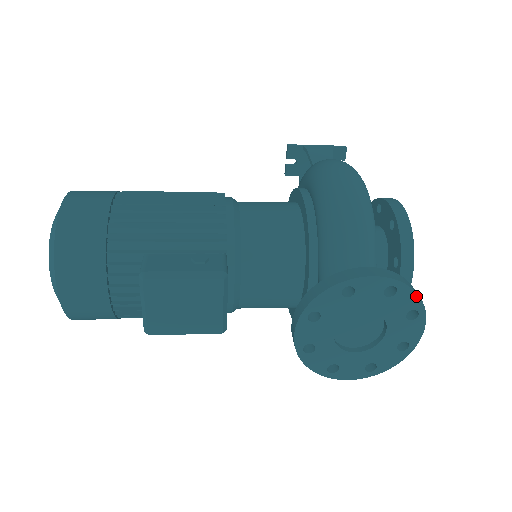
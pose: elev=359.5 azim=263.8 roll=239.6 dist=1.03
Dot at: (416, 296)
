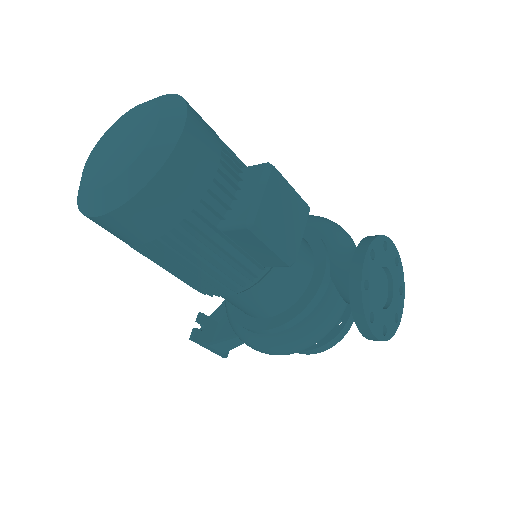
Dot at: (403, 274)
